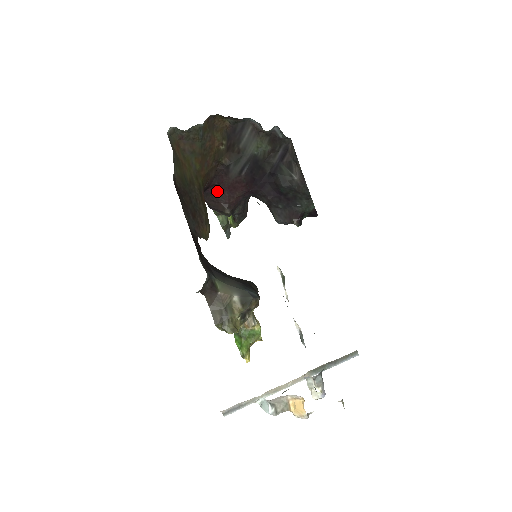
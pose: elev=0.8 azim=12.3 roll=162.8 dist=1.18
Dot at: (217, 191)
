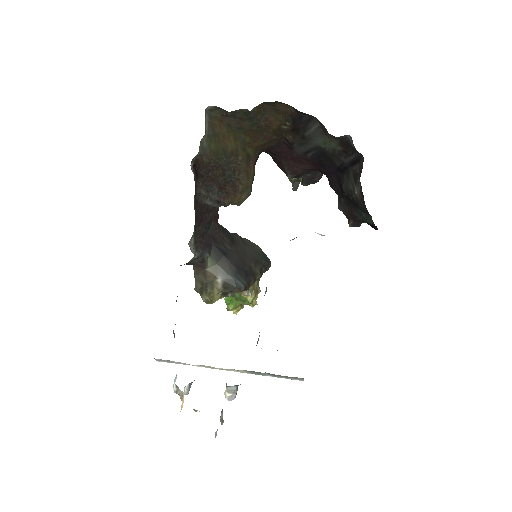
Dot at: (281, 156)
